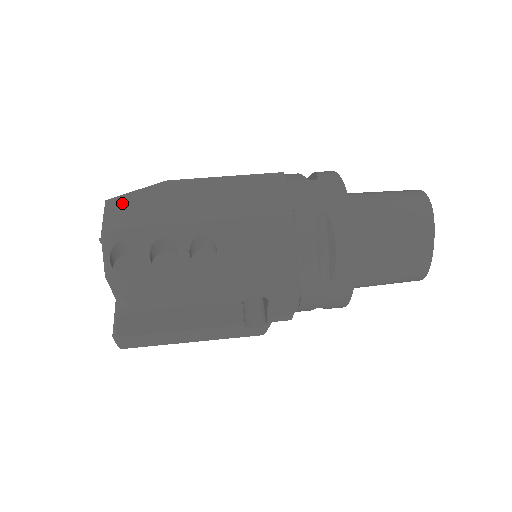
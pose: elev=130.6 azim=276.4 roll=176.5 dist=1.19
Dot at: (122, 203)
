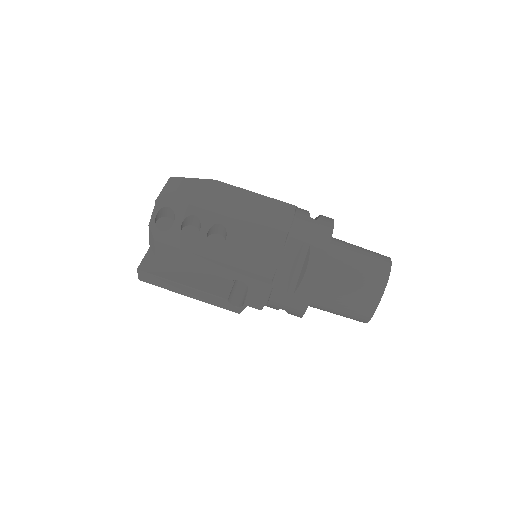
Dot at: (180, 183)
